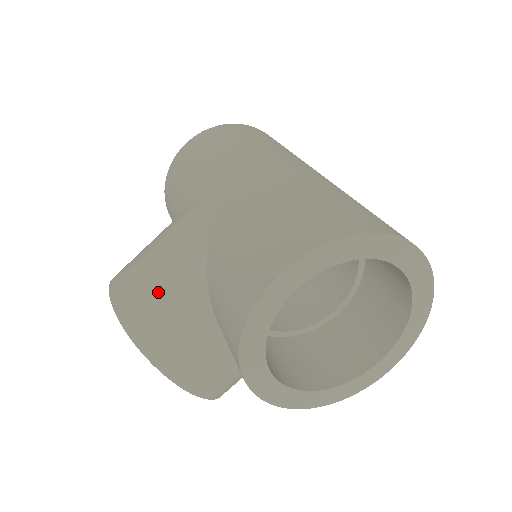
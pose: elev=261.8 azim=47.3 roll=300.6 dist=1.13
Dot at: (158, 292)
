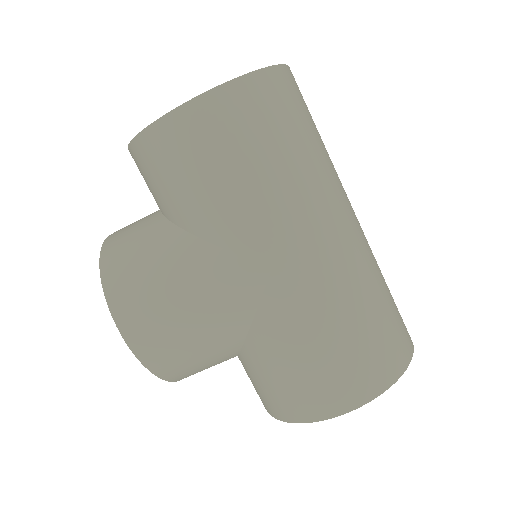
Dot at: (191, 351)
